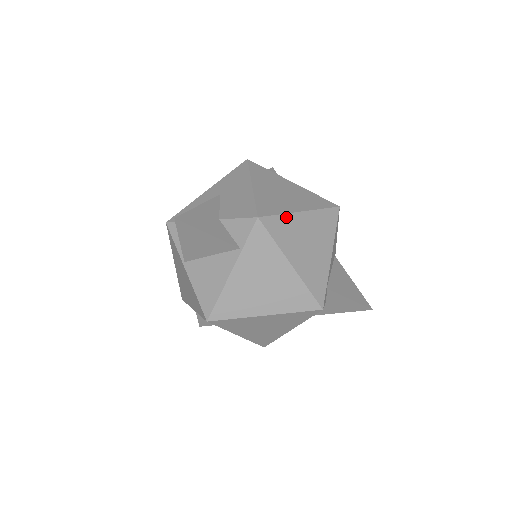
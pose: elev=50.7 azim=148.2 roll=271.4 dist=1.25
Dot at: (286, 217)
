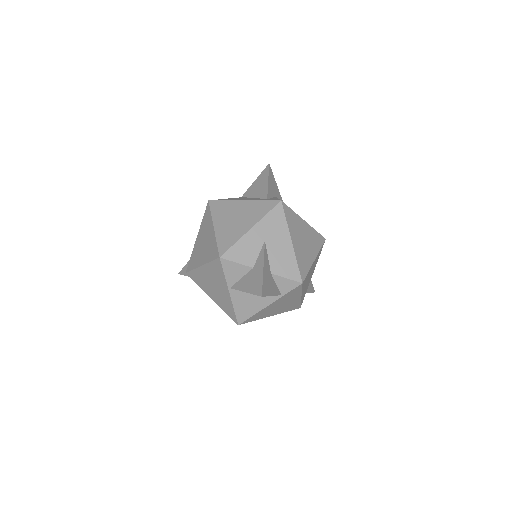
Dot at: occluded
